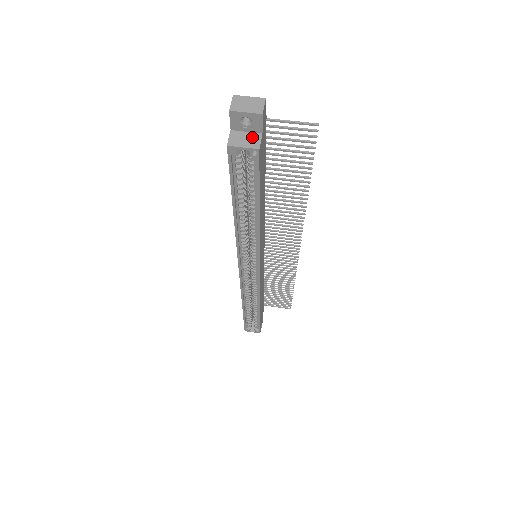
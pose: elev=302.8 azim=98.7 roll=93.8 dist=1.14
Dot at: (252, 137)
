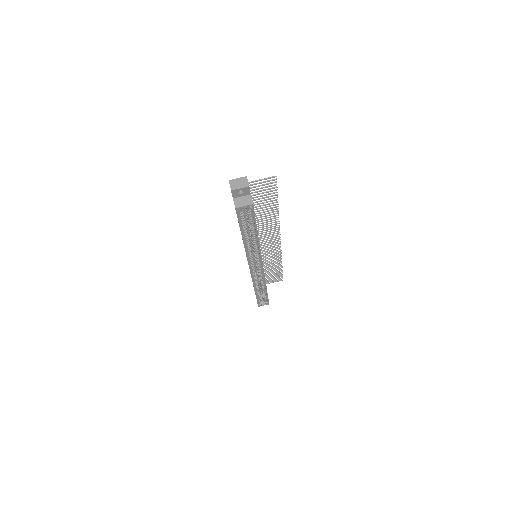
Dot at: (246, 198)
